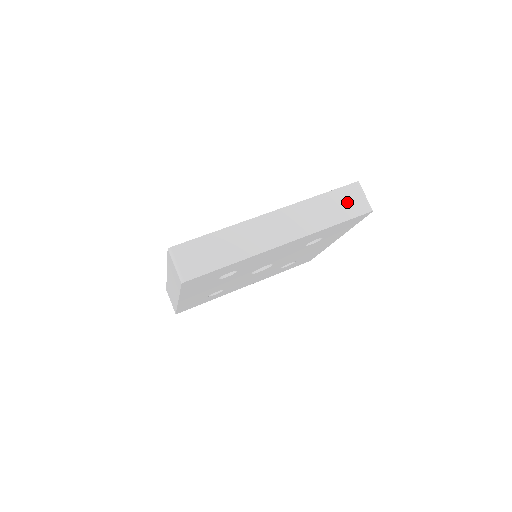
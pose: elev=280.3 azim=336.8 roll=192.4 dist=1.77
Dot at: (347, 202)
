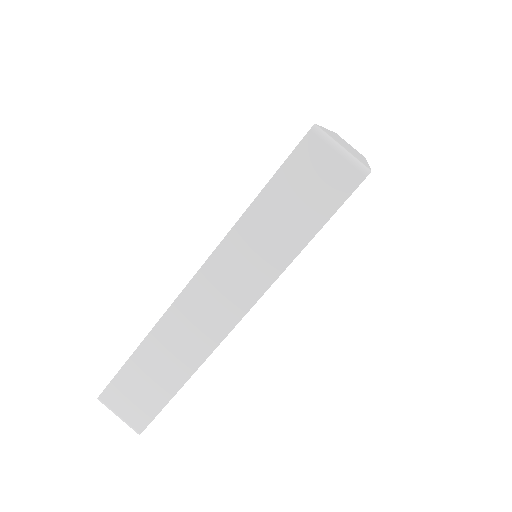
Dot at: (309, 187)
